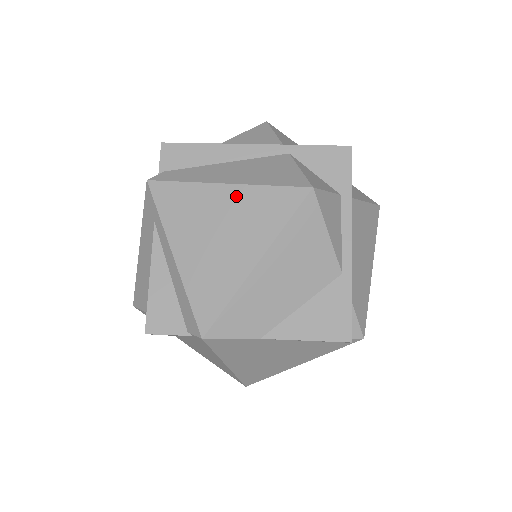
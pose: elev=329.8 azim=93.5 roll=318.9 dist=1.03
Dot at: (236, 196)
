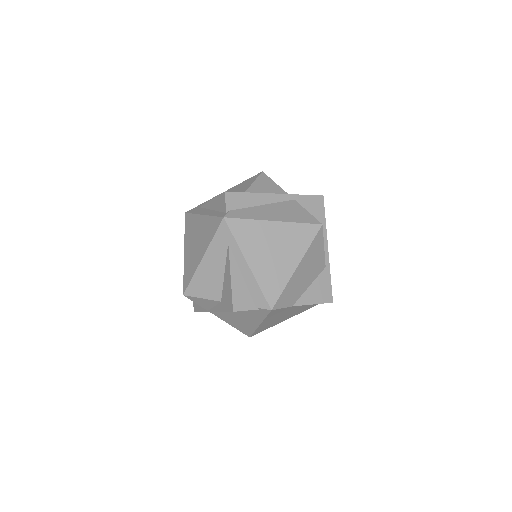
Dot at: (282, 228)
